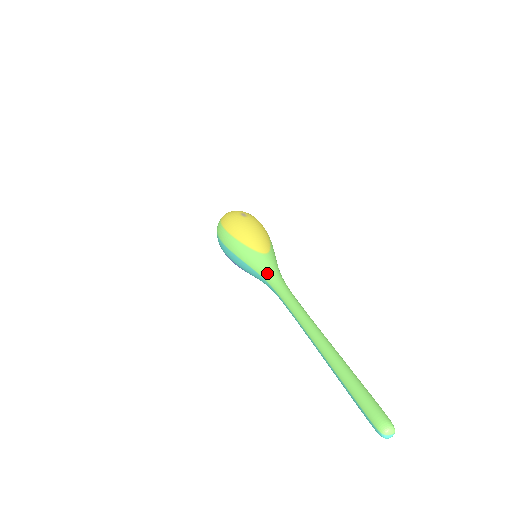
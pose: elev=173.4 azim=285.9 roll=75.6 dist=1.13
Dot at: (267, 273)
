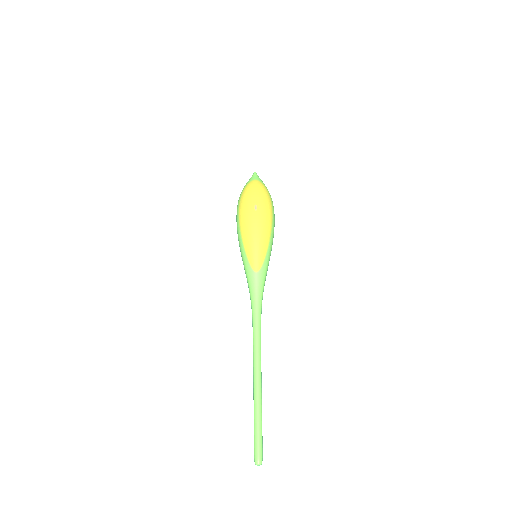
Dot at: (252, 295)
